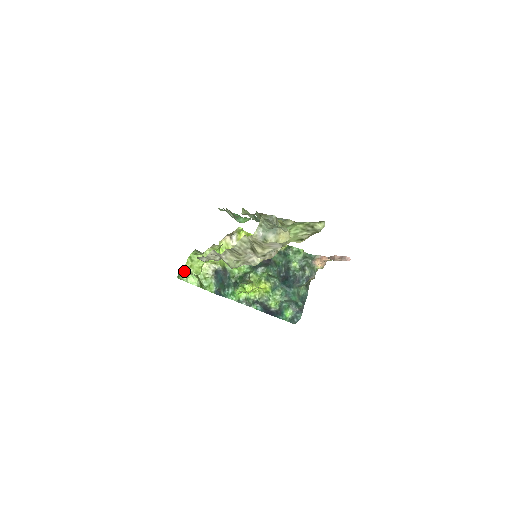
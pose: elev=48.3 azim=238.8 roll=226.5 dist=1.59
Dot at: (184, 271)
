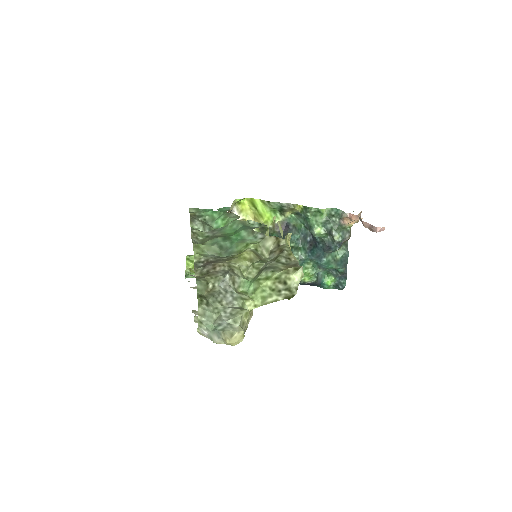
Dot at: (190, 270)
